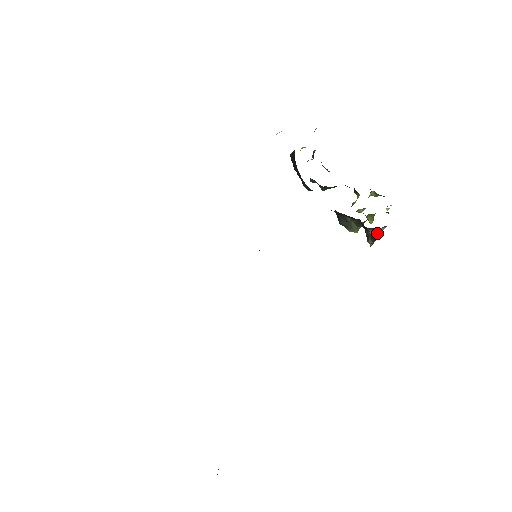
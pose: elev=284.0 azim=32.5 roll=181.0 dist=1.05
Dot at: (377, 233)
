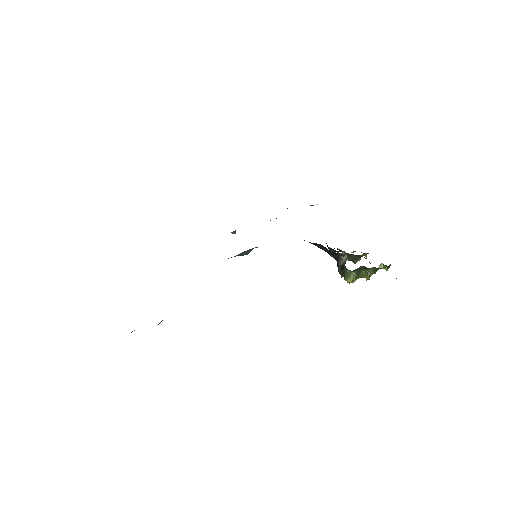
Dot at: (344, 263)
